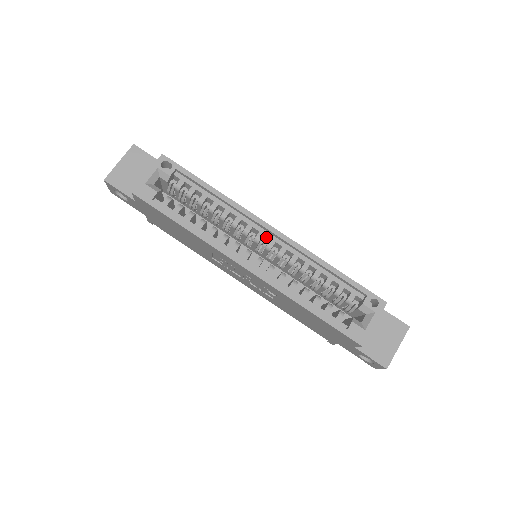
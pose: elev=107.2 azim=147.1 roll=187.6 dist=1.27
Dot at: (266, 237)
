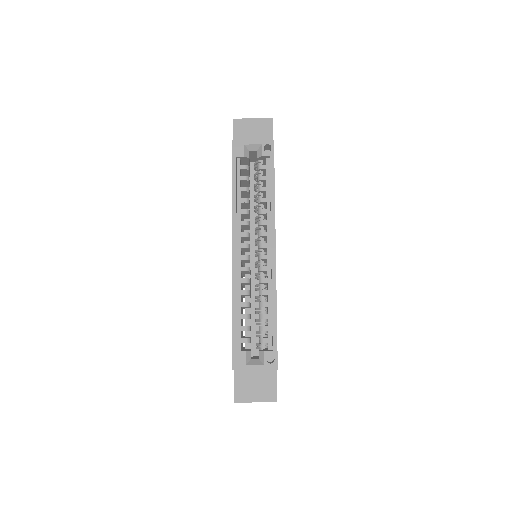
Dot at: (267, 251)
